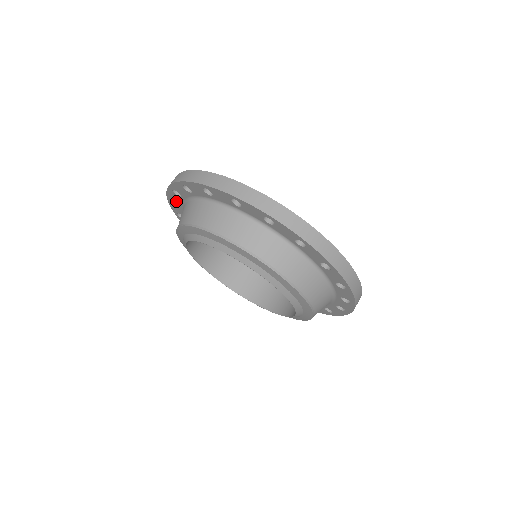
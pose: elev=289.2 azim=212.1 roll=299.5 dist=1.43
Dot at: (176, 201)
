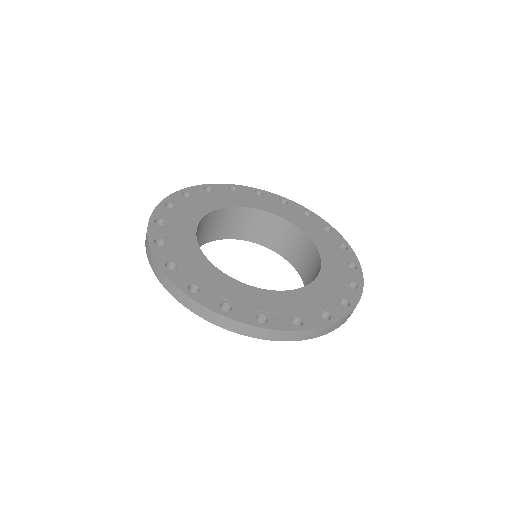
Dot at: occluded
